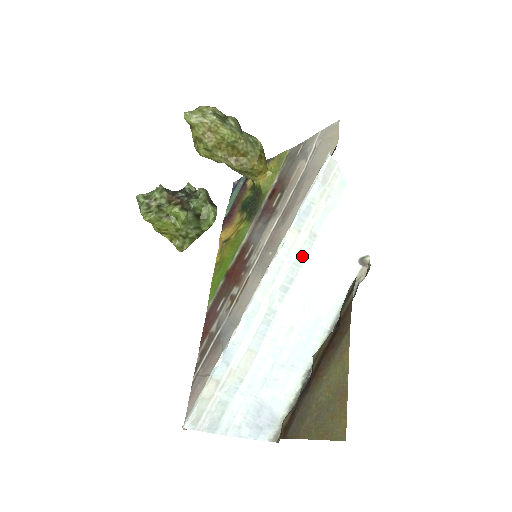
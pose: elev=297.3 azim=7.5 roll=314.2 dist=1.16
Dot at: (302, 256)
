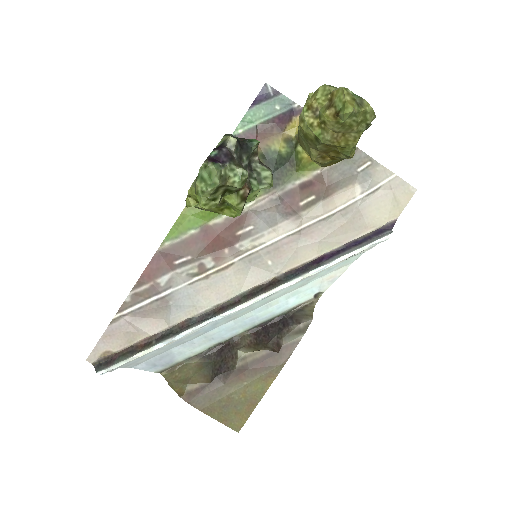
Dot at: (292, 285)
